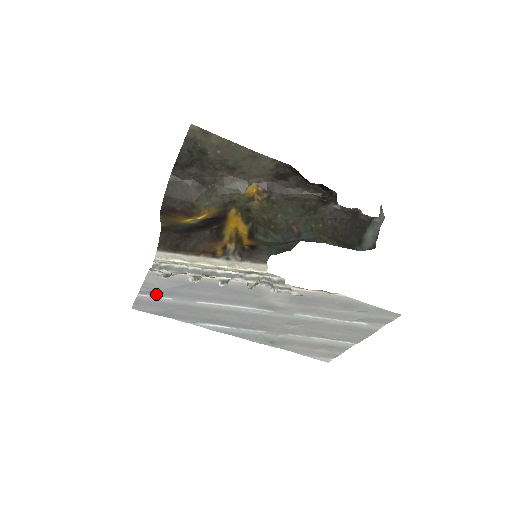
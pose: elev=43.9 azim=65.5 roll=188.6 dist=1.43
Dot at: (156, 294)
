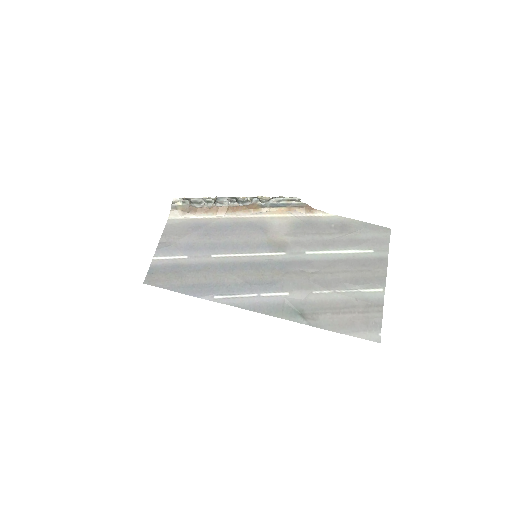
Dot at: (172, 252)
